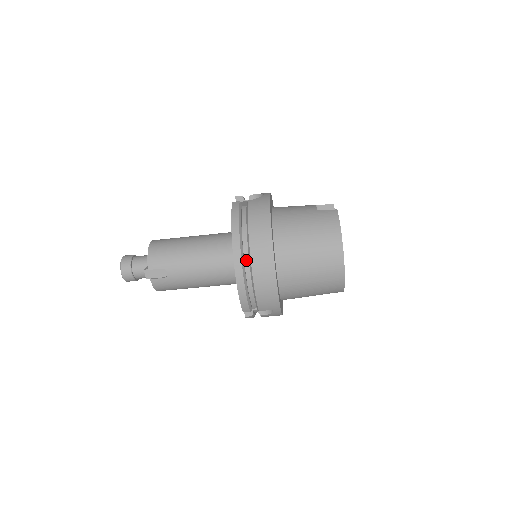
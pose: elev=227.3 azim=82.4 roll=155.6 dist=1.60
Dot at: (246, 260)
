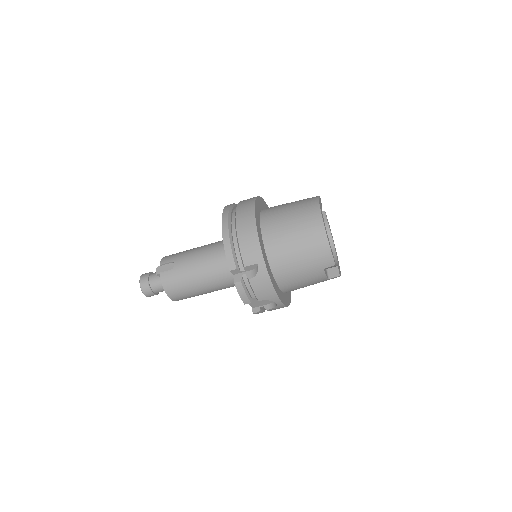
Dot at: (233, 219)
